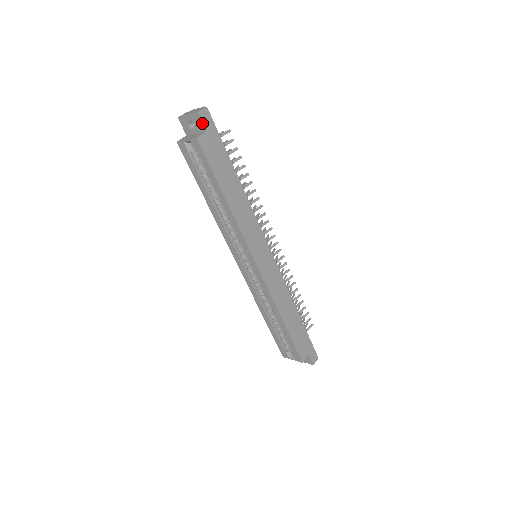
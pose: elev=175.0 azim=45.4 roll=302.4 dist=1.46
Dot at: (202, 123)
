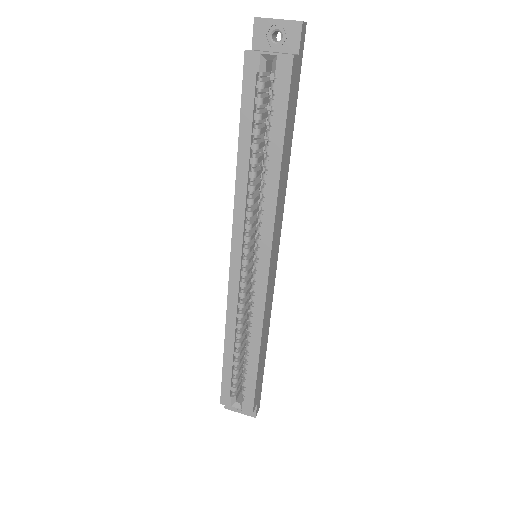
Dot at: (298, 40)
